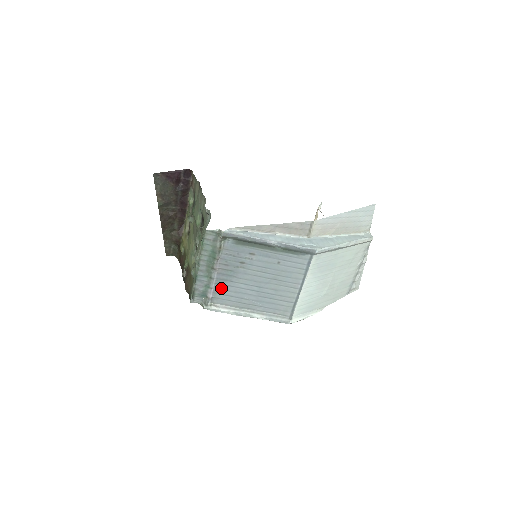
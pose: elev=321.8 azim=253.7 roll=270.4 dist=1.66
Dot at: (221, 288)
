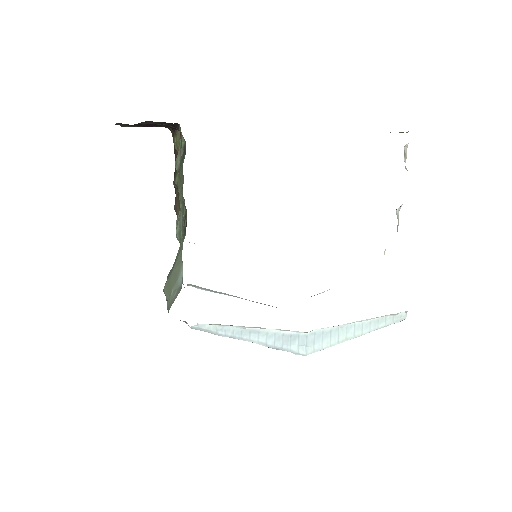
Dot at: occluded
